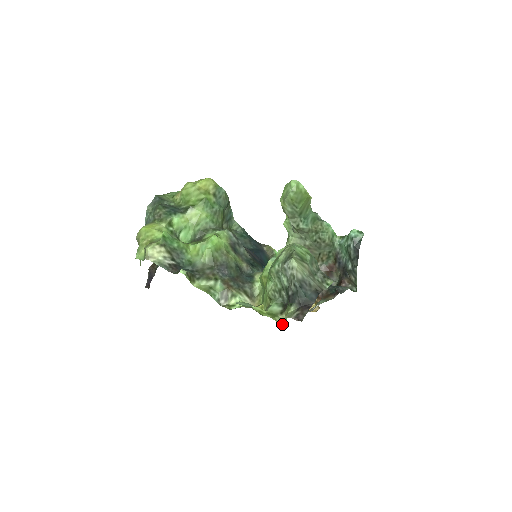
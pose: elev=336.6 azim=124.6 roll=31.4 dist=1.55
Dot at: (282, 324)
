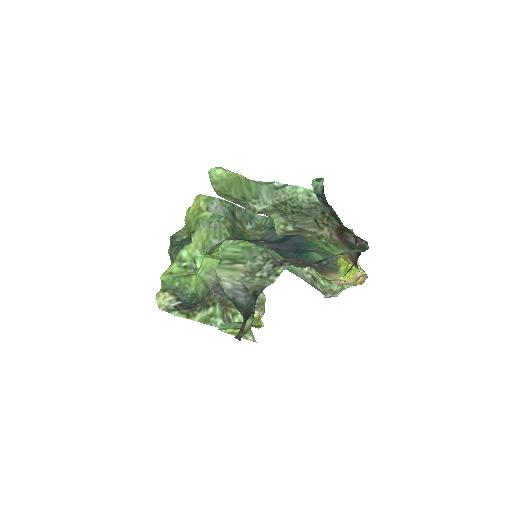
Dot at: (253, 340)
